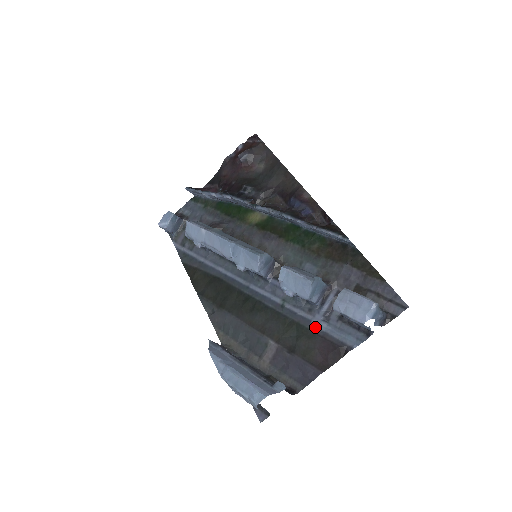
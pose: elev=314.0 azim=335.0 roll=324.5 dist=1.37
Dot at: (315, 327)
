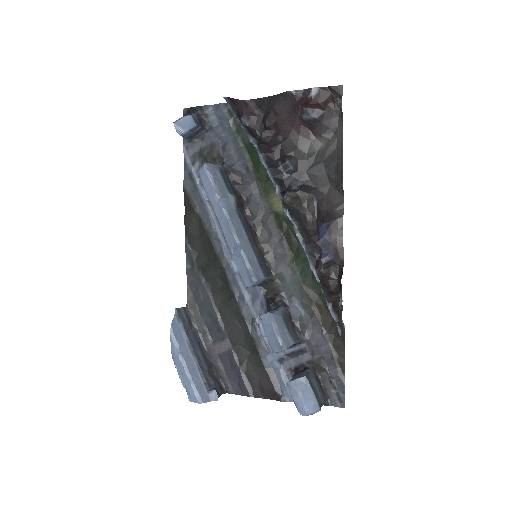
Dot at: (268, 361)
